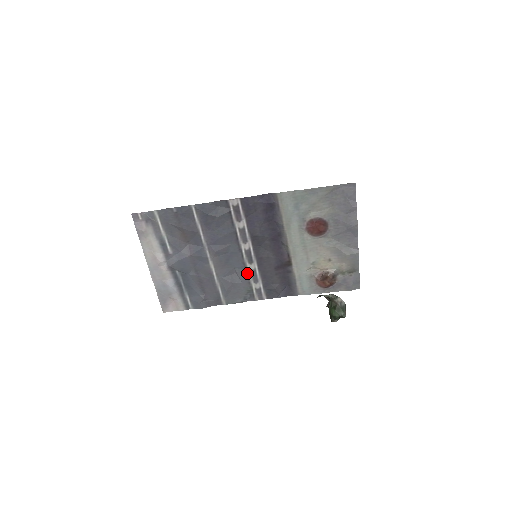
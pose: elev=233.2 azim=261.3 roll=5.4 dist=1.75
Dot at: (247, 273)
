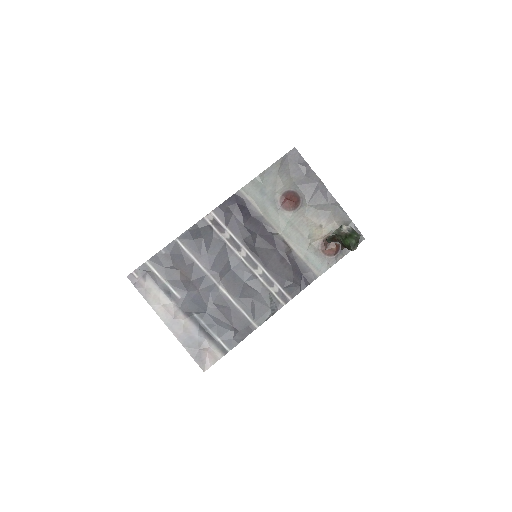
Dot at: (259, 281)
